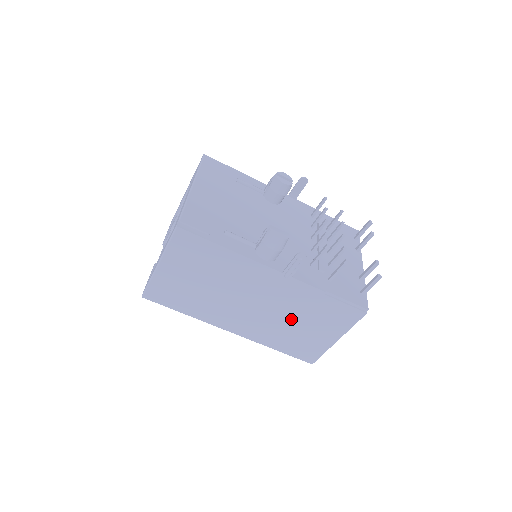
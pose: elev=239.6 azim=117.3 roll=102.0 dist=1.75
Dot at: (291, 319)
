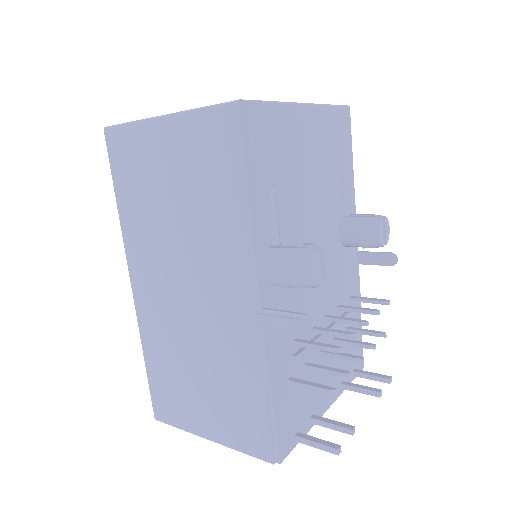
Dot at: (199, 358)
